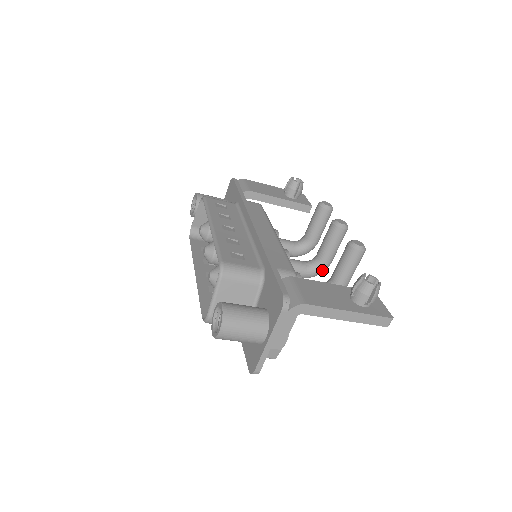
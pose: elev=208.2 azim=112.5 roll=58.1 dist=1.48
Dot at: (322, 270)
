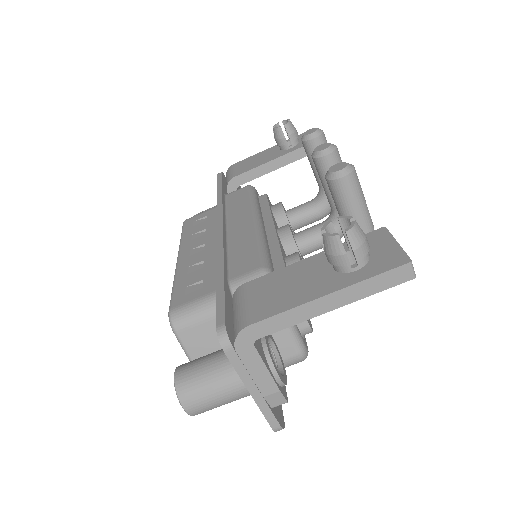
Dot at: occluded
